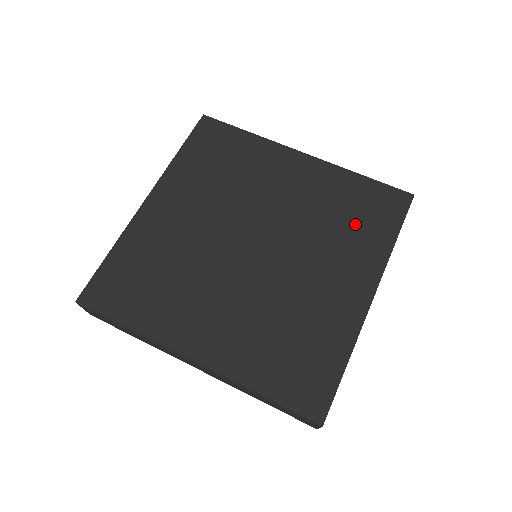
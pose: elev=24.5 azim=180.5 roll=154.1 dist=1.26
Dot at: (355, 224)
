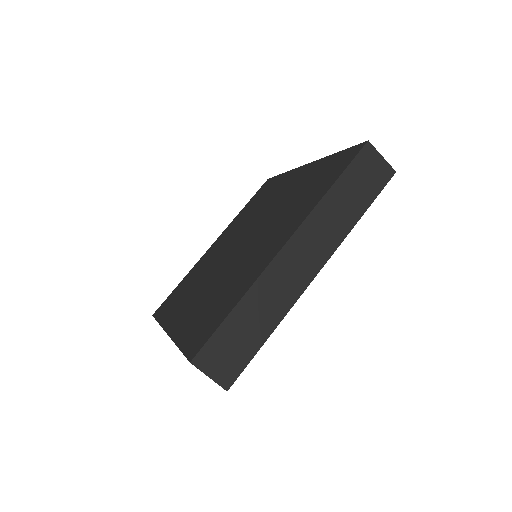
Dot at: (264, 197)
